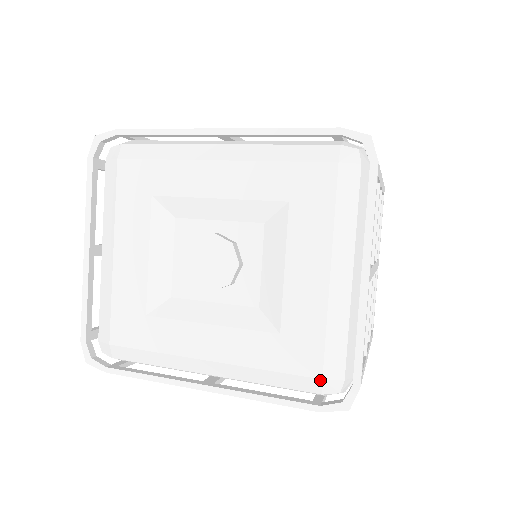
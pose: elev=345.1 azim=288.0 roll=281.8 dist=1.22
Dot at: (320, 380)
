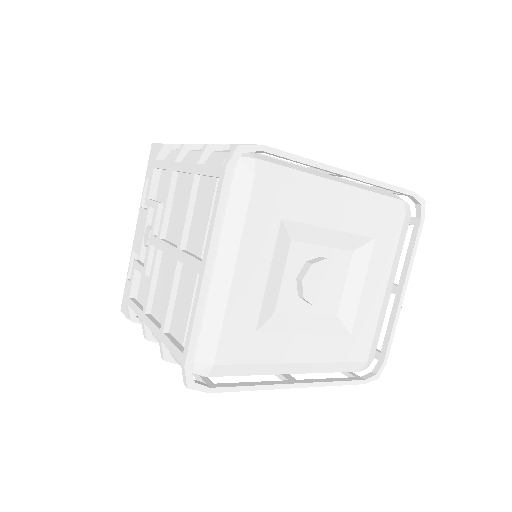
Dot at: (366, 362)
